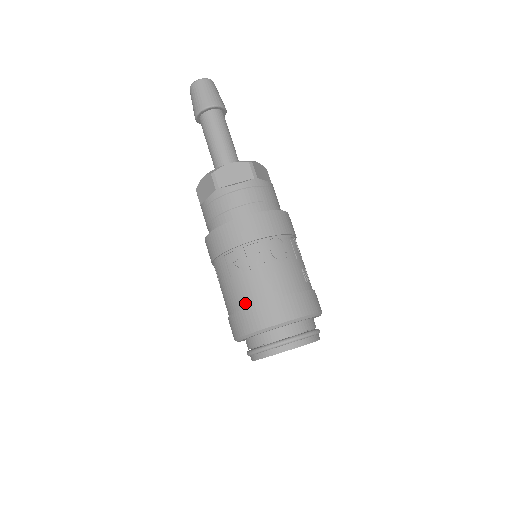
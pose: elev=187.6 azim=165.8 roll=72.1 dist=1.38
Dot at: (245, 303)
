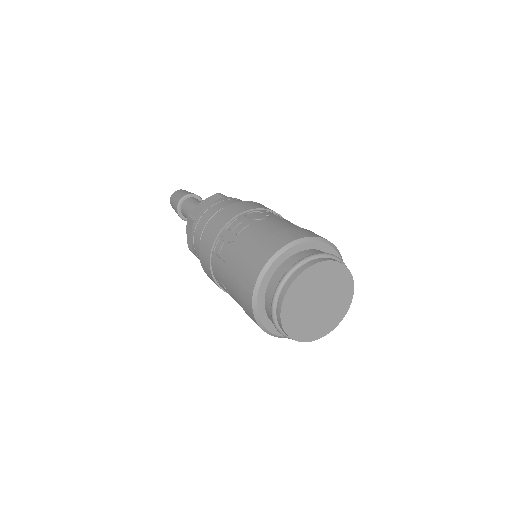
Dot at: (241, 265)
